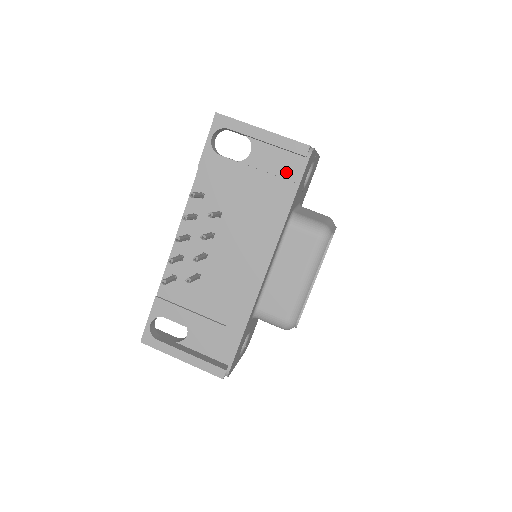
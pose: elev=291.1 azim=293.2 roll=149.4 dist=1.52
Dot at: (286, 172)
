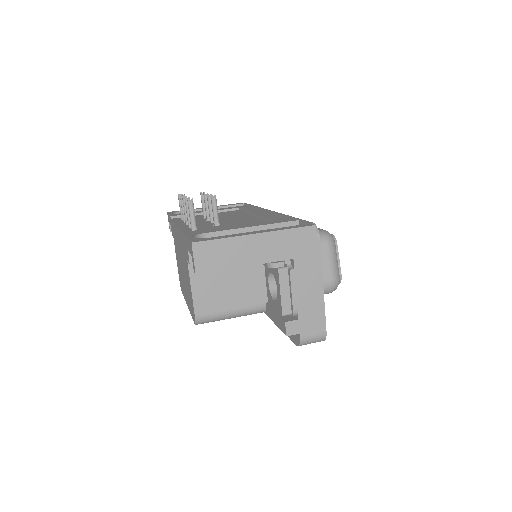
Dot at: occluded
